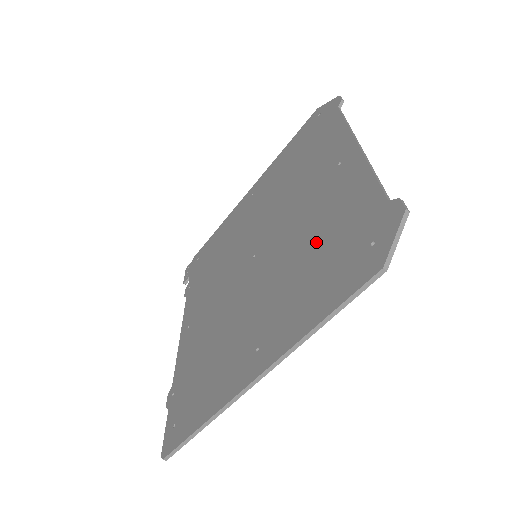
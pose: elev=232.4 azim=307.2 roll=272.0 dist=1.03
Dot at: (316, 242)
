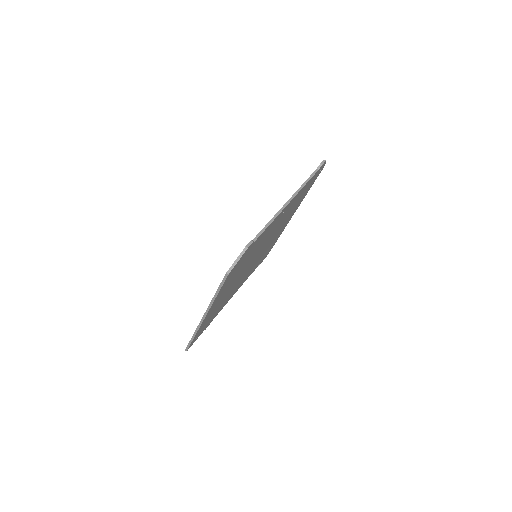
Dot at: occluded
